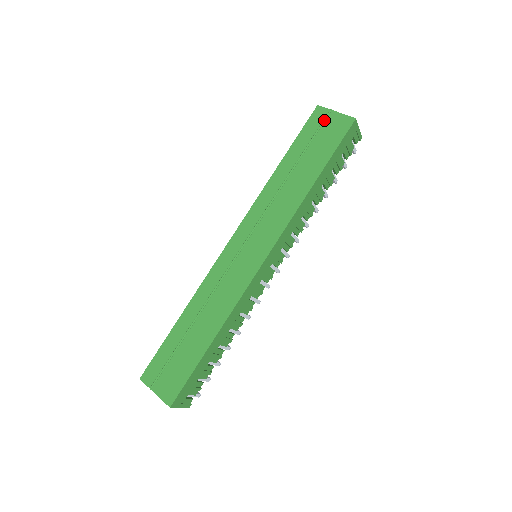
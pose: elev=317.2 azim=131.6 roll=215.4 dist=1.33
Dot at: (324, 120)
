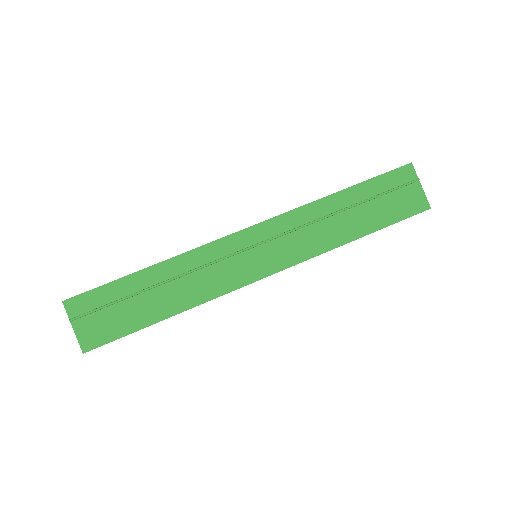
Dot at: (407, 184)
